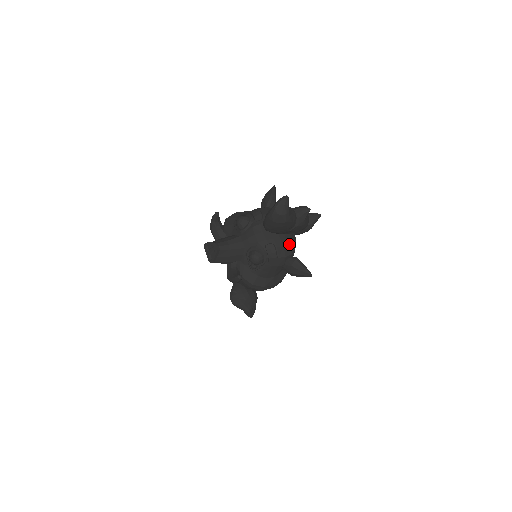
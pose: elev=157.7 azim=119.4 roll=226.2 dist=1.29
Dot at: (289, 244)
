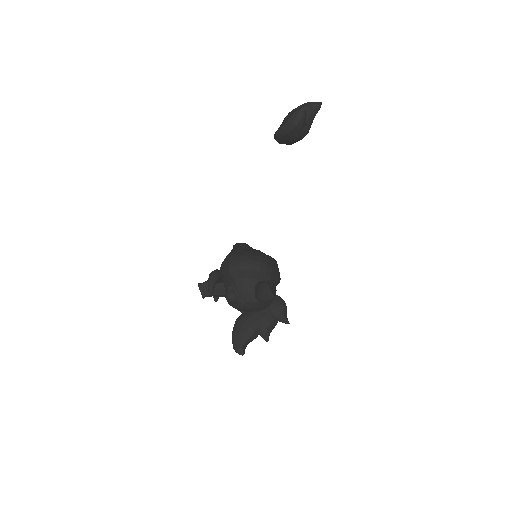
Dot at: occluded
